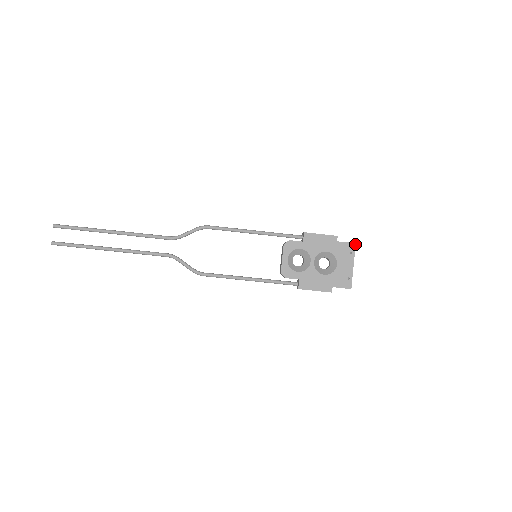
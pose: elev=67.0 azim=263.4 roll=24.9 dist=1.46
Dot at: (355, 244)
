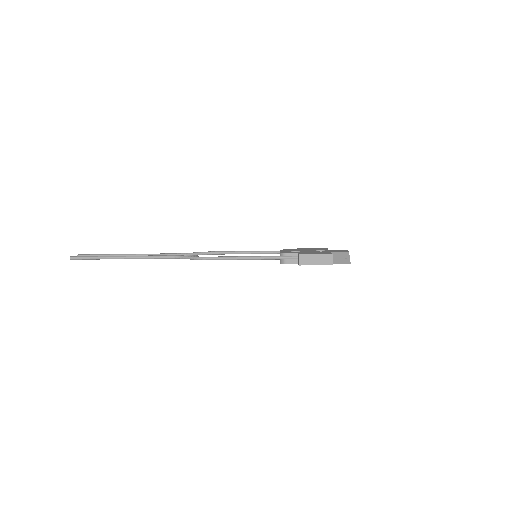
Dot at: occluded
